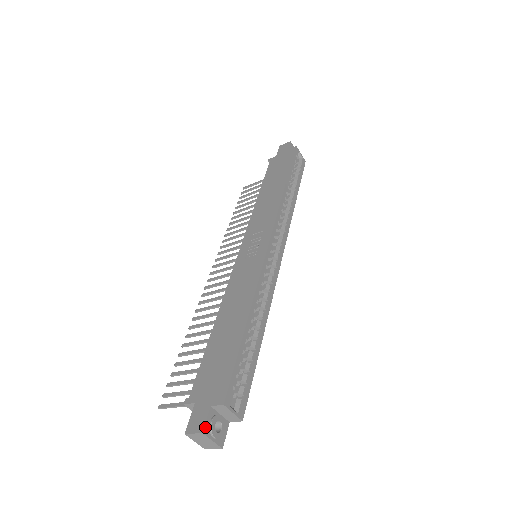
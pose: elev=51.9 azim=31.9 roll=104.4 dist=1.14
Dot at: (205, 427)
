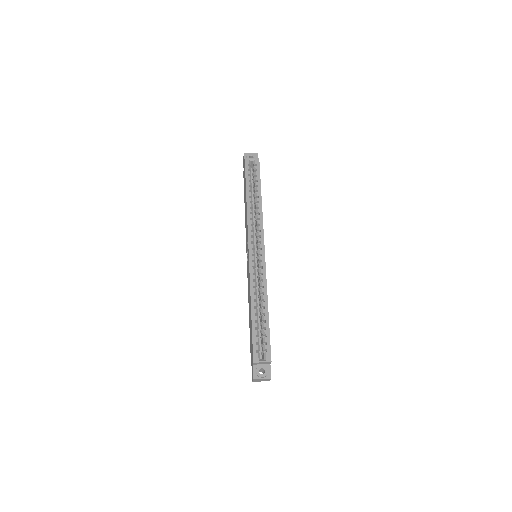
Dot at: (254, 376)
